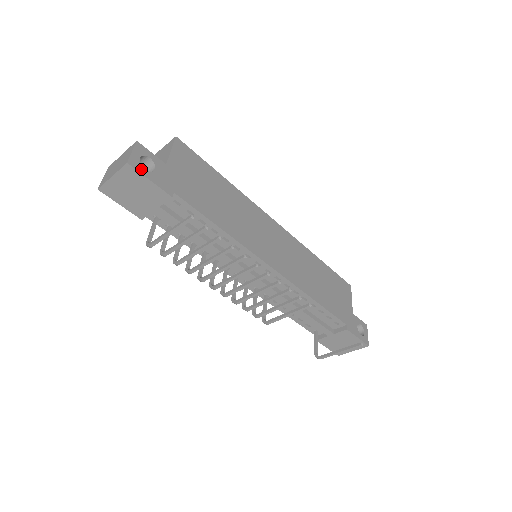
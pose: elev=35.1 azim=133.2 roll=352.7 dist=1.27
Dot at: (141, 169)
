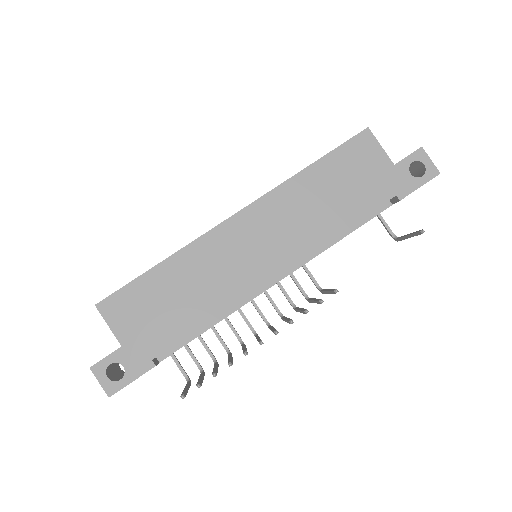
Dot at: (119, 385)
